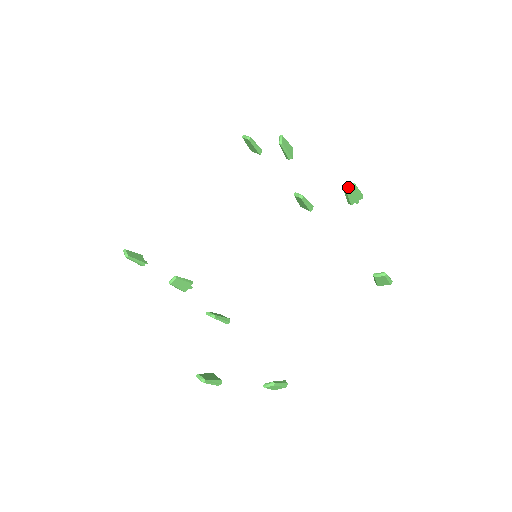
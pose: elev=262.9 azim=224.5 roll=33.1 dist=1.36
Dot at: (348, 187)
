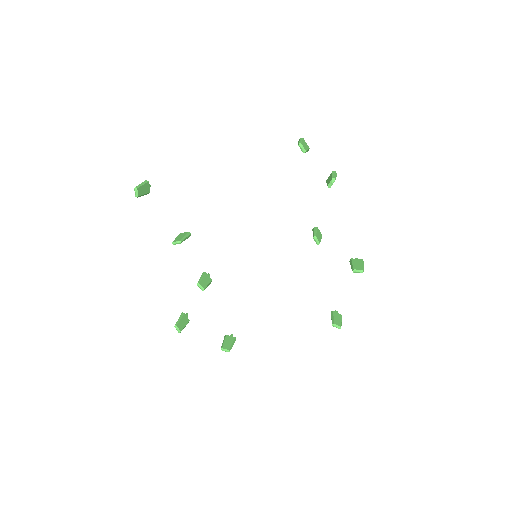
Dot at: (357, 272)
